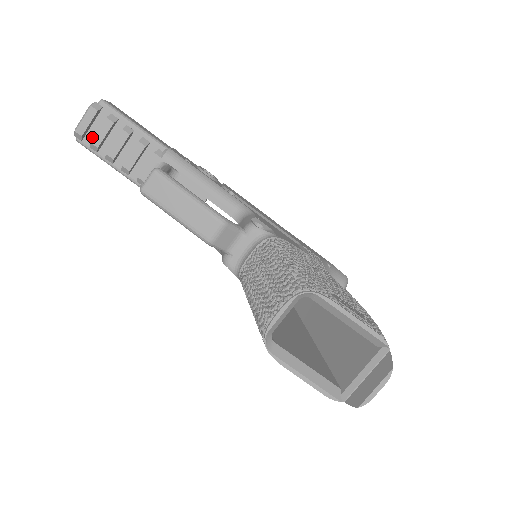
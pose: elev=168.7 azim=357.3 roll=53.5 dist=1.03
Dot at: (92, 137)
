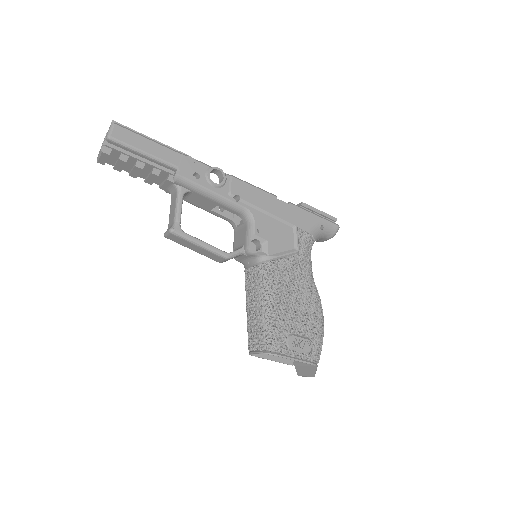
Dot at: (112, 162)
